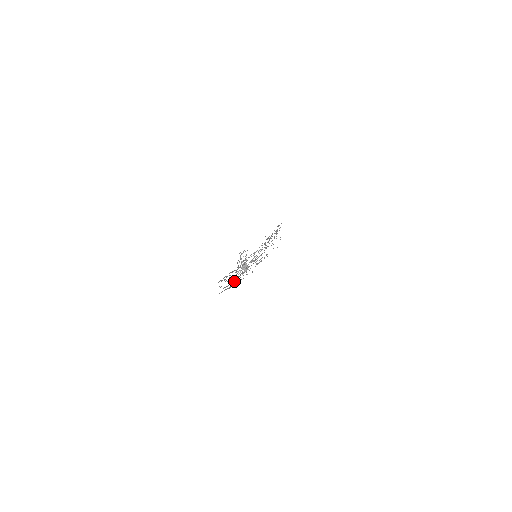
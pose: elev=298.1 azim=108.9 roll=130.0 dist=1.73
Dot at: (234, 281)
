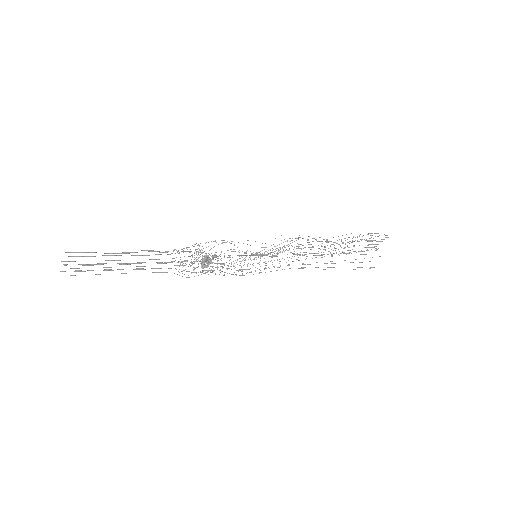
Dot at: occluded
